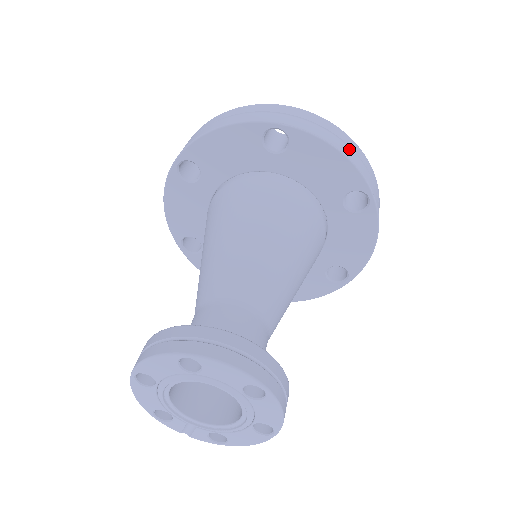
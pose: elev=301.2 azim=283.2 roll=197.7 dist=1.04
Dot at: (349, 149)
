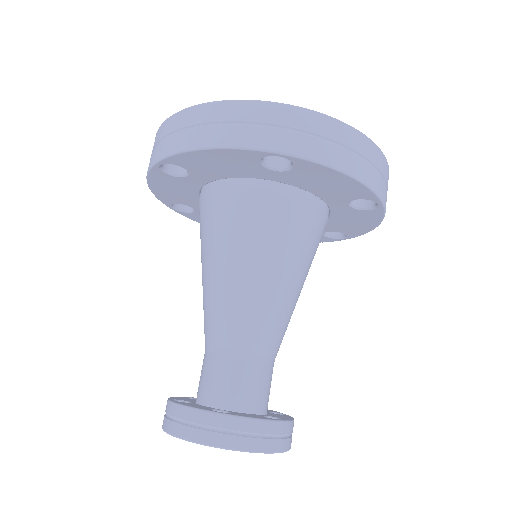
Dot at: (362, 162)
